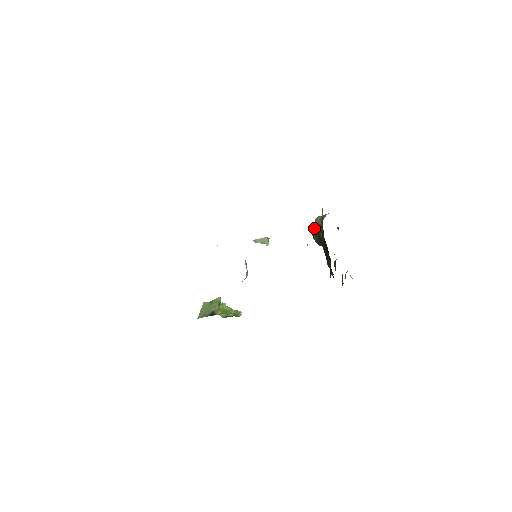
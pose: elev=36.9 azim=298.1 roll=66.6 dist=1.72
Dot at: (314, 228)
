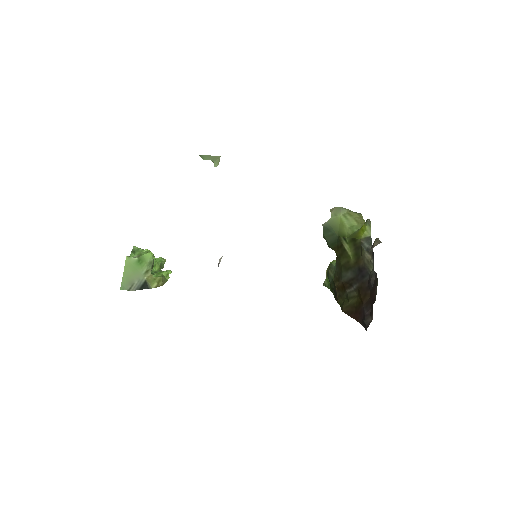
Dot at: (330, 221)
